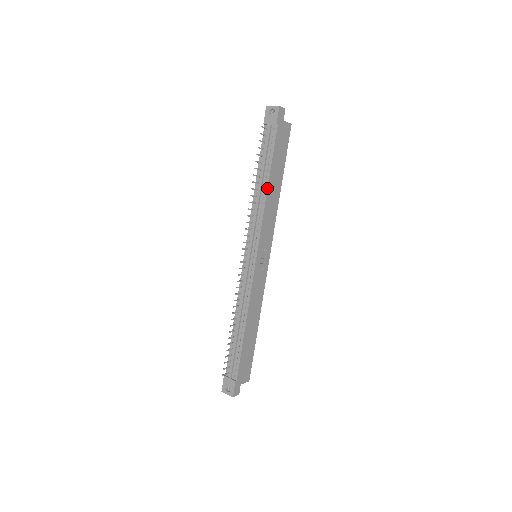
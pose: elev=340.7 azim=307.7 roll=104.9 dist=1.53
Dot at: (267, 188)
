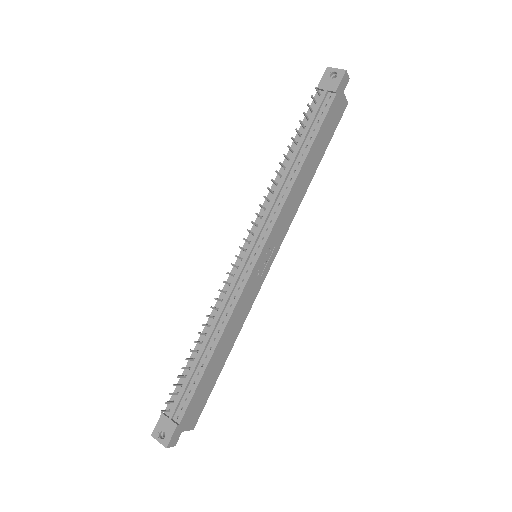
Dot at: (300, 168)
